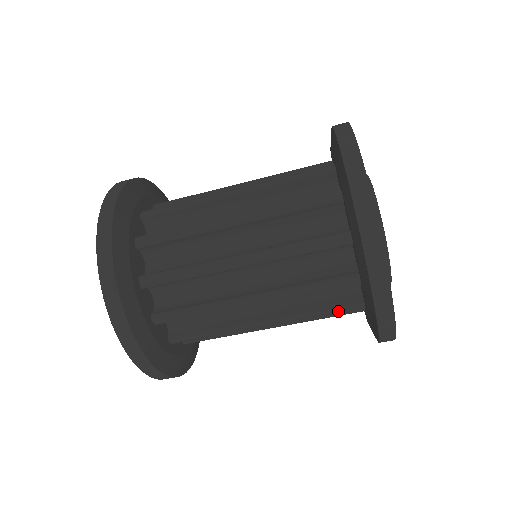
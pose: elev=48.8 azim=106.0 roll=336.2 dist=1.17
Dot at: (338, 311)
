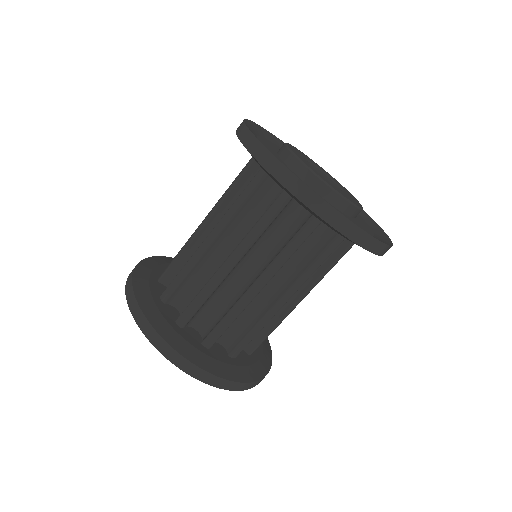
Dot at: (342, 256)
